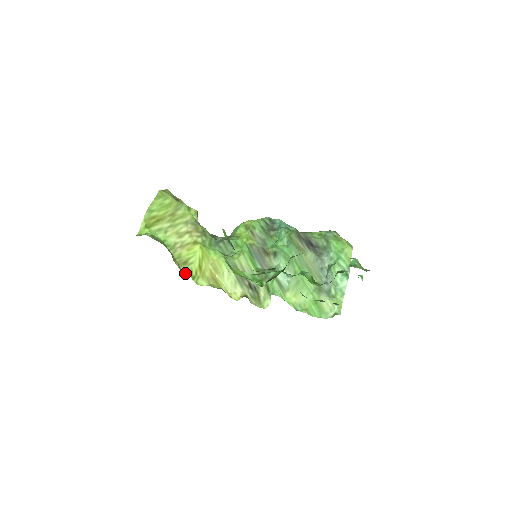
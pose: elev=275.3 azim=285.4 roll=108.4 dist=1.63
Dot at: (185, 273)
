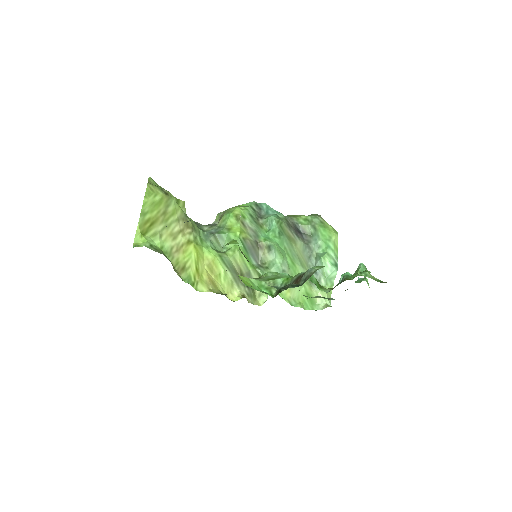
Dot at: (185, 281)
